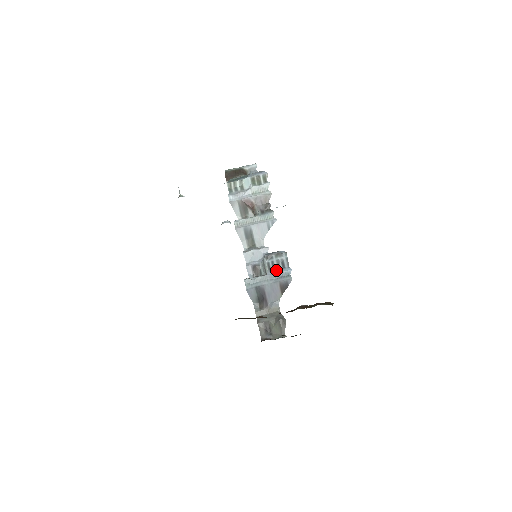
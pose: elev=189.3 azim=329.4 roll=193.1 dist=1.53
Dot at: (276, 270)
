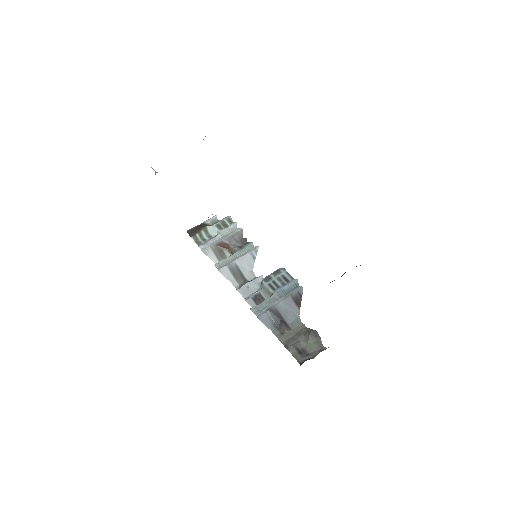
Dot at: (281, 287)
